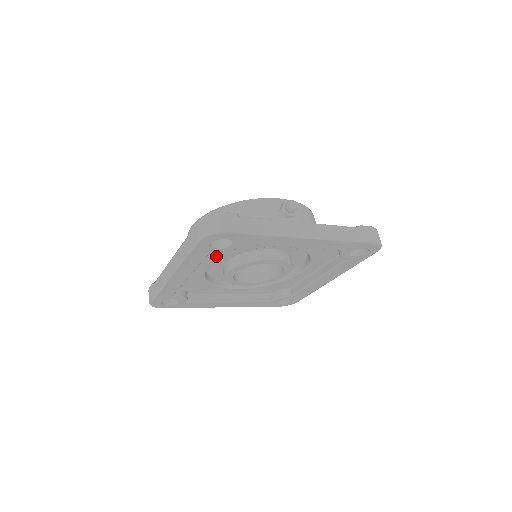
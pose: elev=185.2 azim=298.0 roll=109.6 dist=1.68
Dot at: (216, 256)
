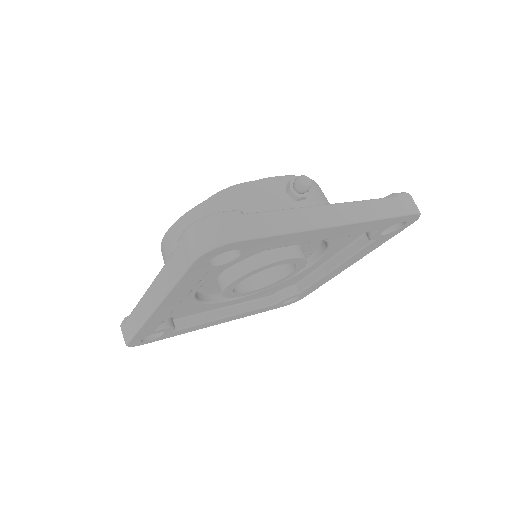
Dot at: occluded
